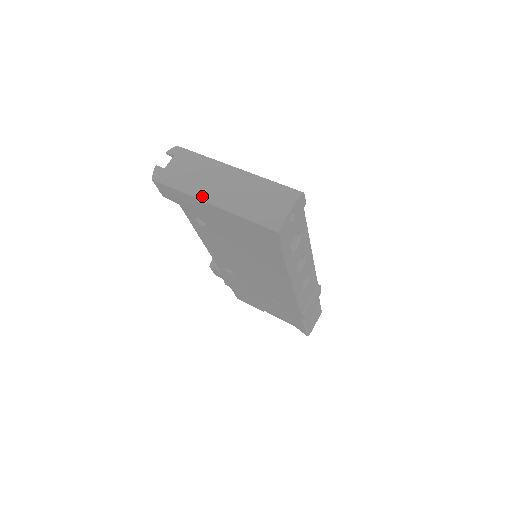
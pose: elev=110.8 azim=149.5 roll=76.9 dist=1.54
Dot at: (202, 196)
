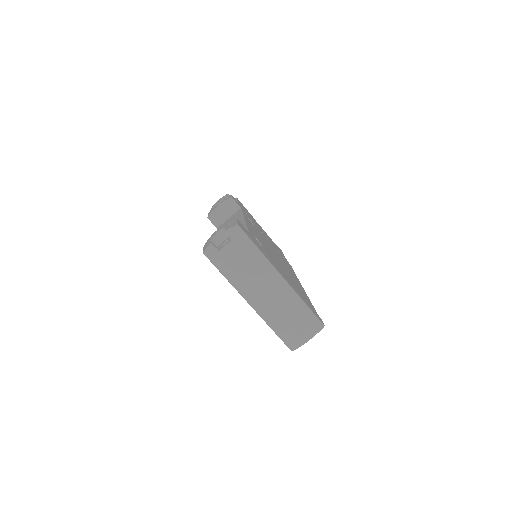
Dot at: (244, 295)
